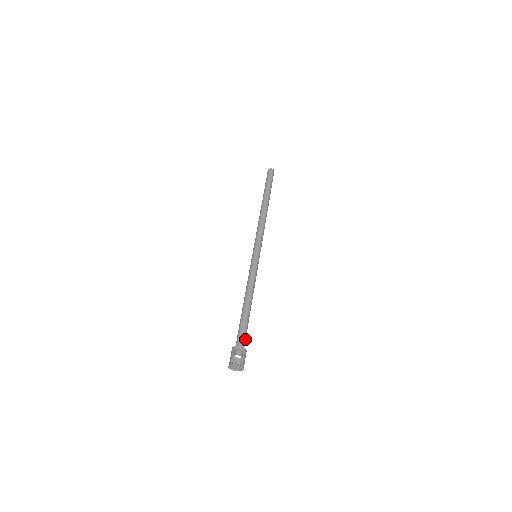
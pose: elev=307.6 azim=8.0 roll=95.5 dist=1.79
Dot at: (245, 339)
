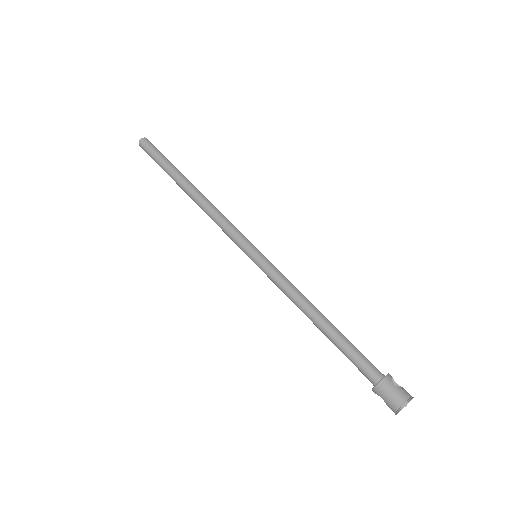
Dot at: occluded
